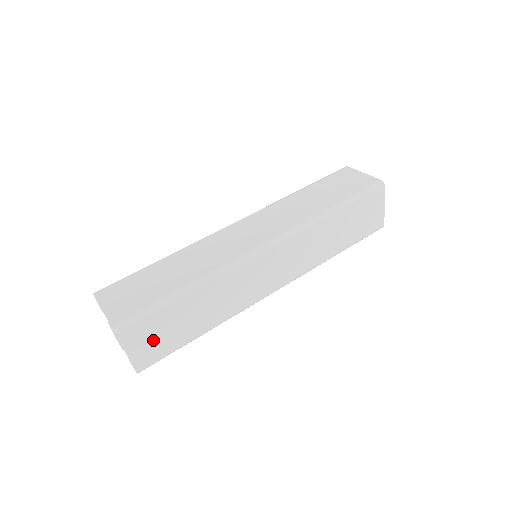
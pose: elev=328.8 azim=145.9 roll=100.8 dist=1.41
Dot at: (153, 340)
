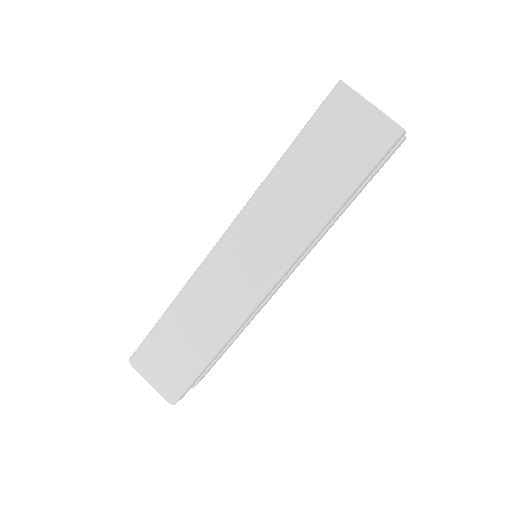
Dot at: (164, 367)
